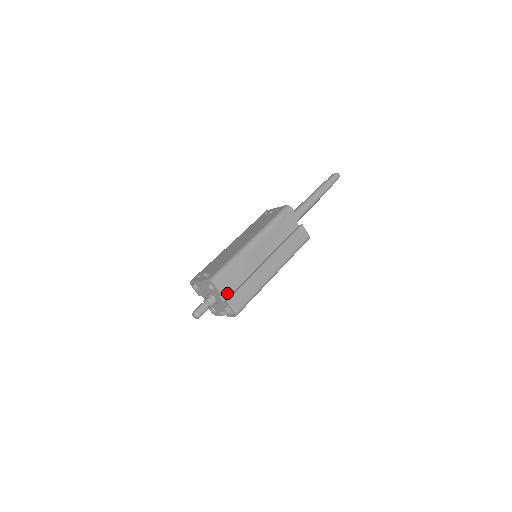
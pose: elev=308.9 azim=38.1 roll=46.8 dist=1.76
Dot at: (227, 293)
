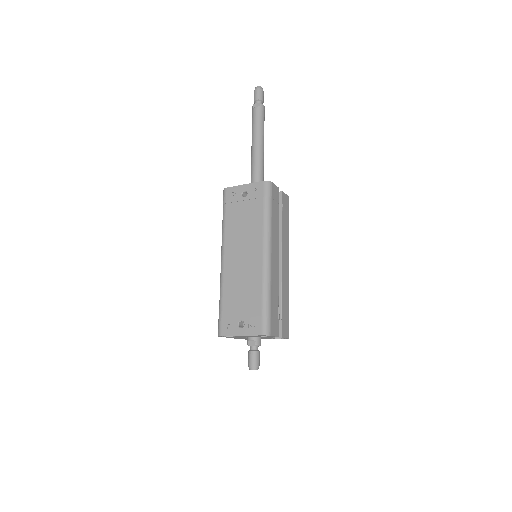
Dot at: occluded
